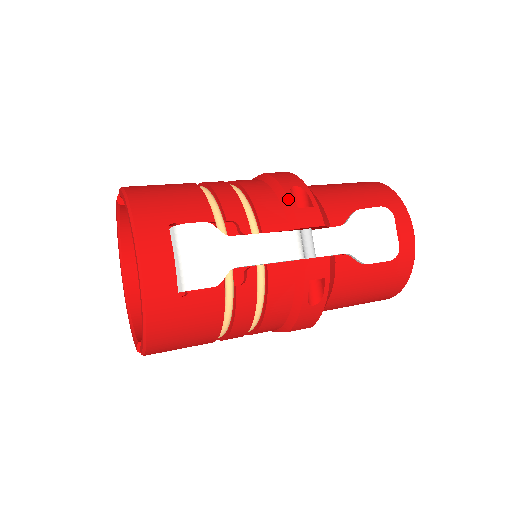
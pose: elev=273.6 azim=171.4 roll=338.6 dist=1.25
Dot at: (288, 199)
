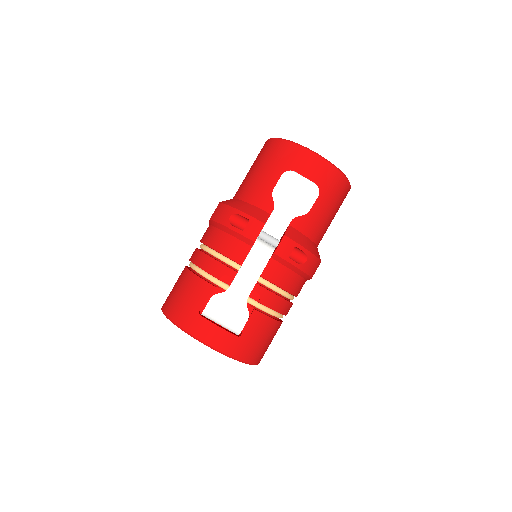
Dot at: (234, 231)
